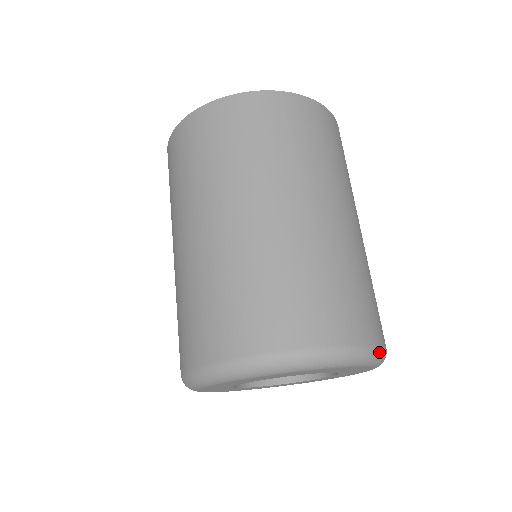
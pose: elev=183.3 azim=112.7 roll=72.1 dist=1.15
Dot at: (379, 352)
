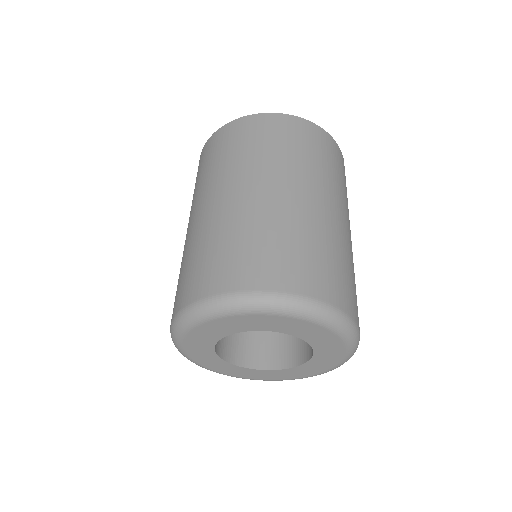
Dot at: (353, 326)
